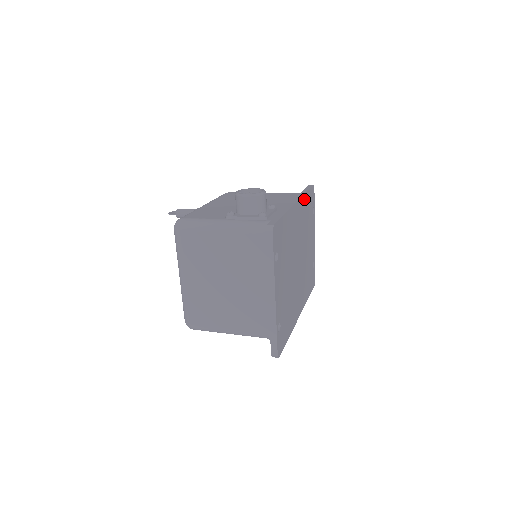
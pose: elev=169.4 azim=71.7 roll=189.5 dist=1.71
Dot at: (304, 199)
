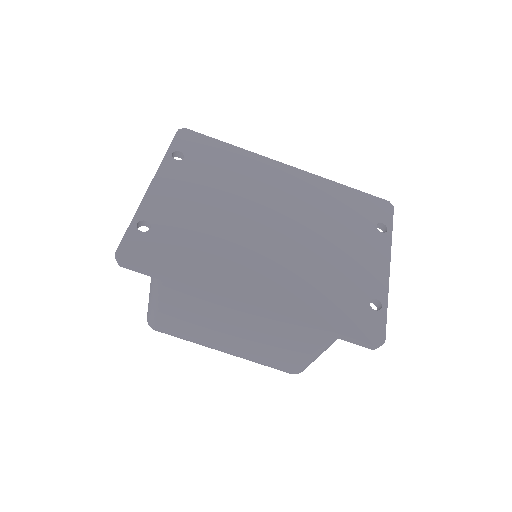
Dot at: (328, 184)
